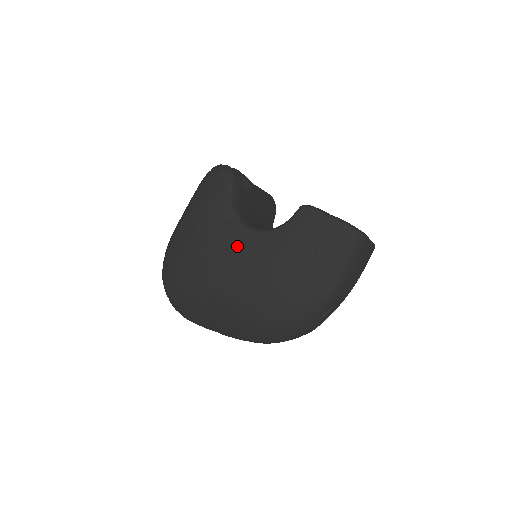
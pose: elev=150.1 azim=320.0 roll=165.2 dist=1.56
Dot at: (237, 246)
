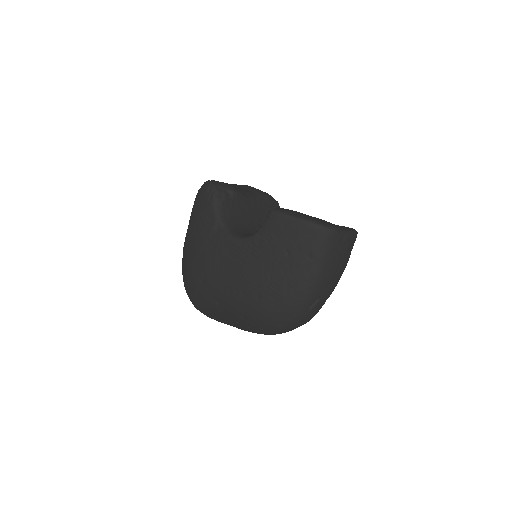
Dot at: (227, 254)
